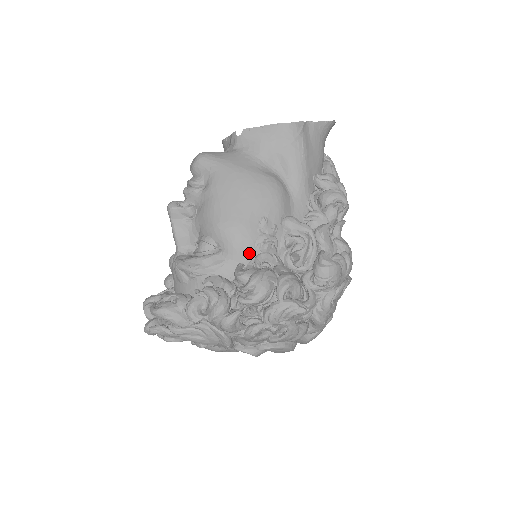
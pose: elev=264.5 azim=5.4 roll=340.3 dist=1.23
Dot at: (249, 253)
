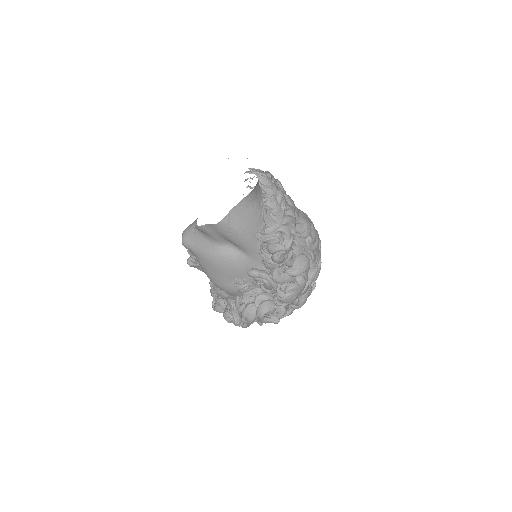
Dot at: (238, 294)
